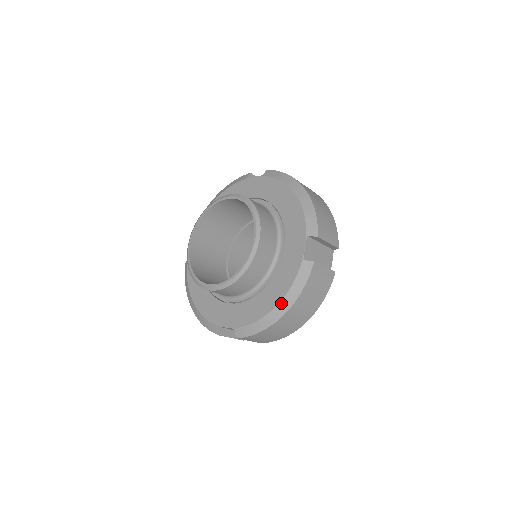
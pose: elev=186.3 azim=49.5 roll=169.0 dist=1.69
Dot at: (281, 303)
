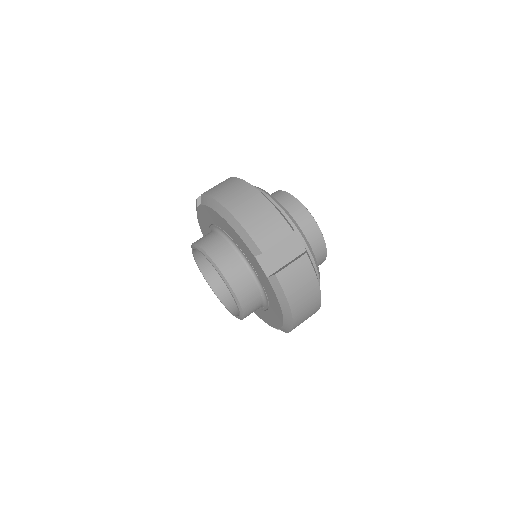
Dot at: (283, 311)
